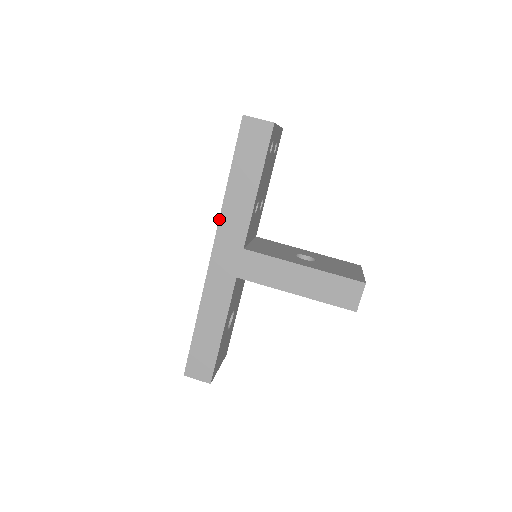
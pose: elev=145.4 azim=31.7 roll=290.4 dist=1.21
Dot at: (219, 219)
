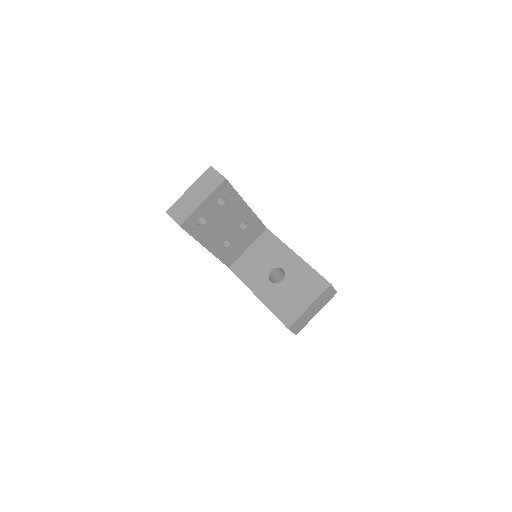
Dot at: occluded
